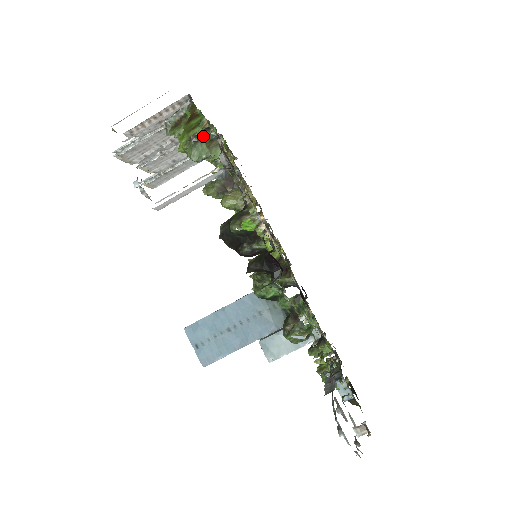
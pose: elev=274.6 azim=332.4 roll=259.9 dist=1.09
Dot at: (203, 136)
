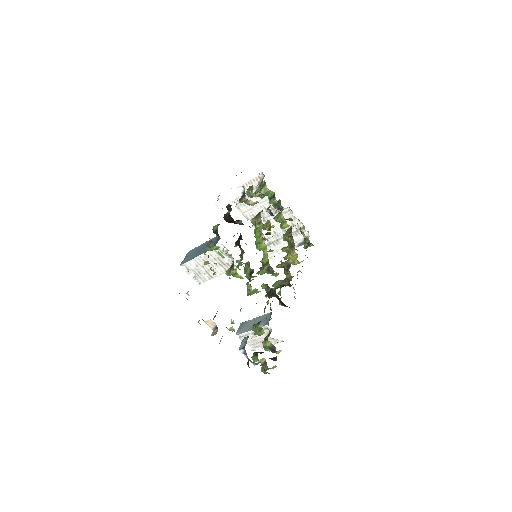
Dot at: (271, 201)
